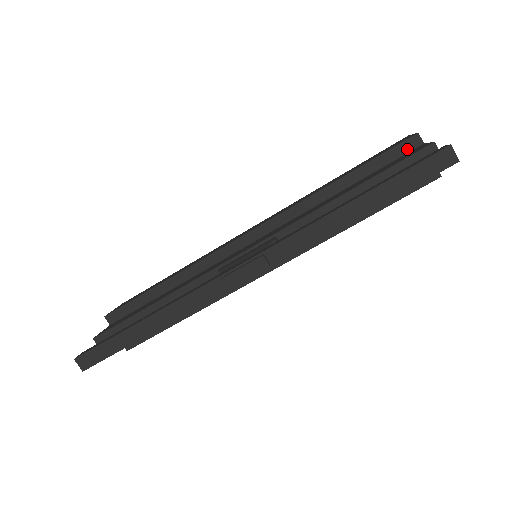
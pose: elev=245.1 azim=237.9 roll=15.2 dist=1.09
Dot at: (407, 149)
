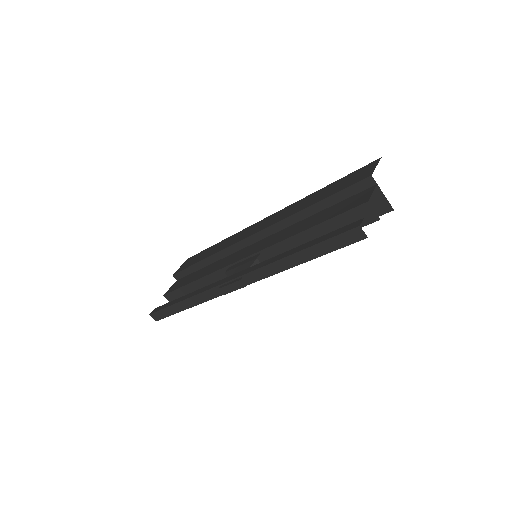
Dot at: (363, 187)
